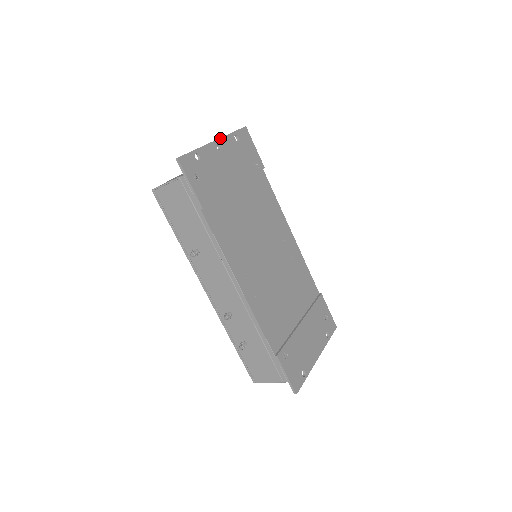
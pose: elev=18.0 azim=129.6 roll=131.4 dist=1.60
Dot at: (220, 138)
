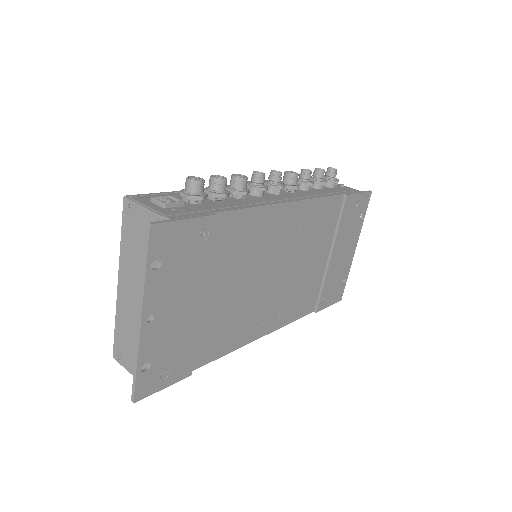
Dot at: (142, 308)
